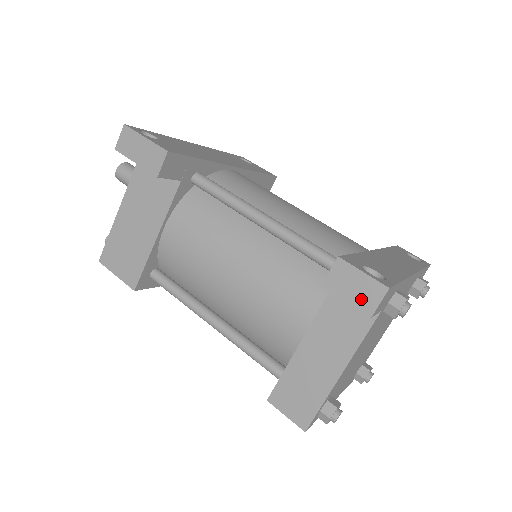
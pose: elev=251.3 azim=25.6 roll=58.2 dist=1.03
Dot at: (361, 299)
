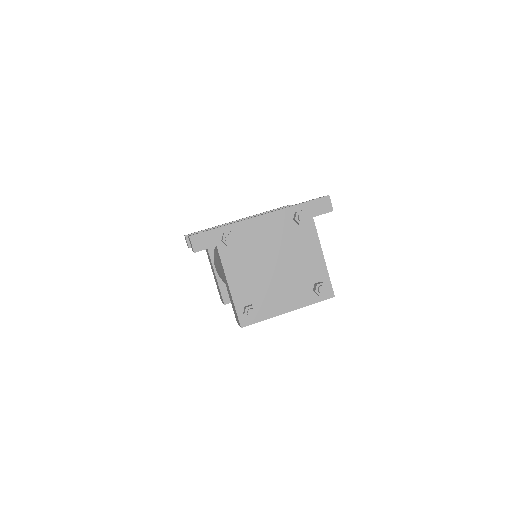
Dot at: occluded
